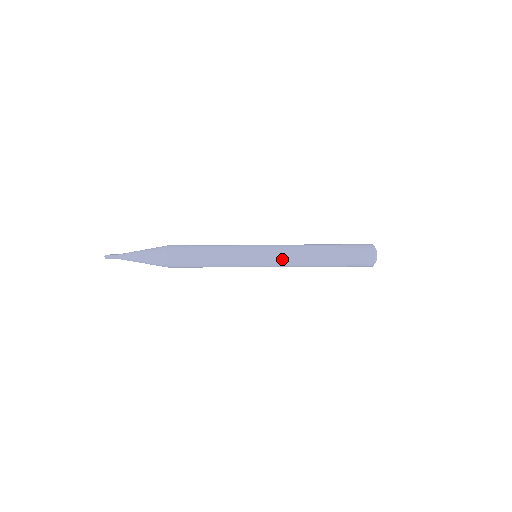
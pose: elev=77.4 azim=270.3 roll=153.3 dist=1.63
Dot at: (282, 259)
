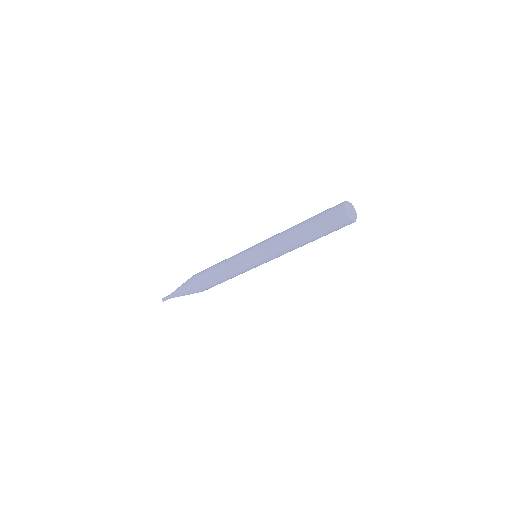
Dot at: occluded
